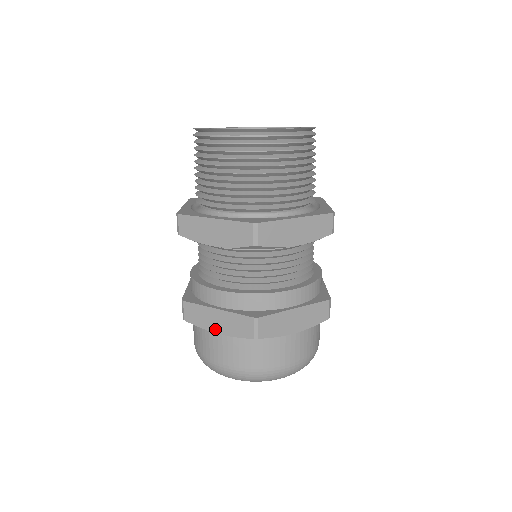
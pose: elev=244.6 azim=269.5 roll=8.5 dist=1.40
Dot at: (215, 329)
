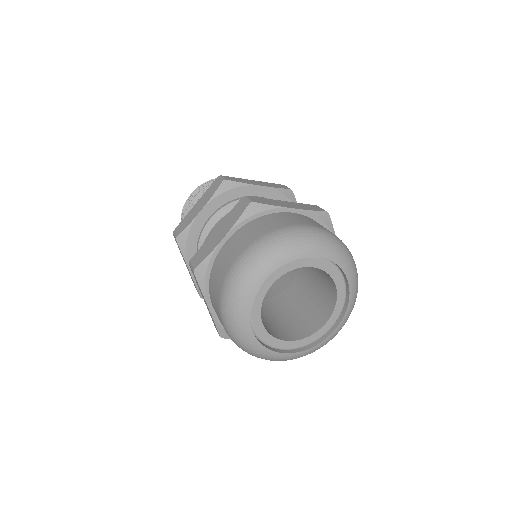
Dot at: (220, 239)
